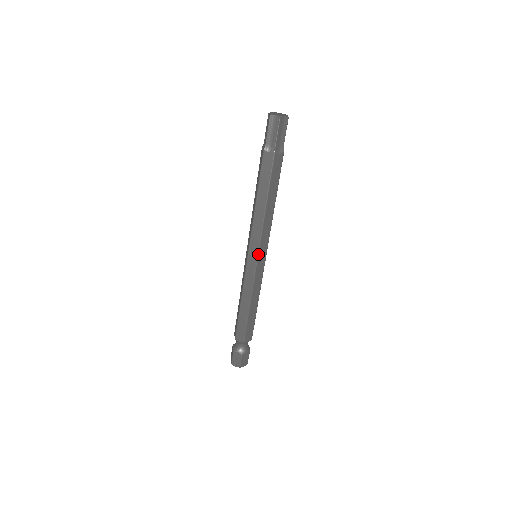
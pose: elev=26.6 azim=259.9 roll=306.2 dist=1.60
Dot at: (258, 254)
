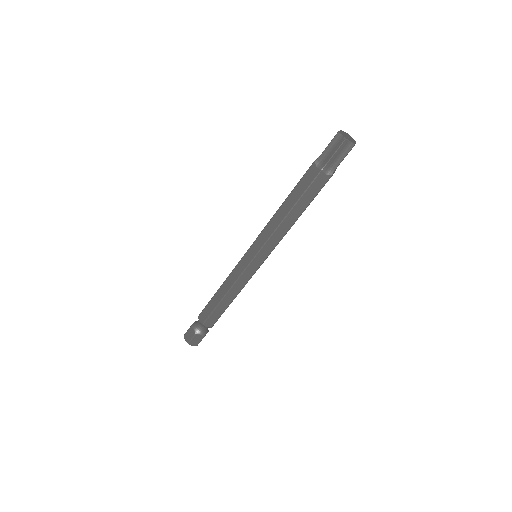
Dot at: occluded
